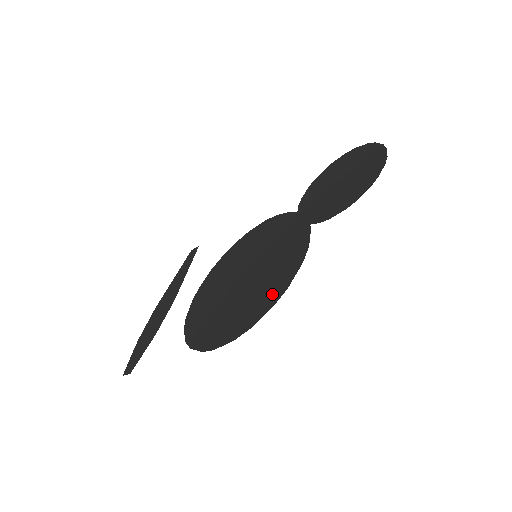
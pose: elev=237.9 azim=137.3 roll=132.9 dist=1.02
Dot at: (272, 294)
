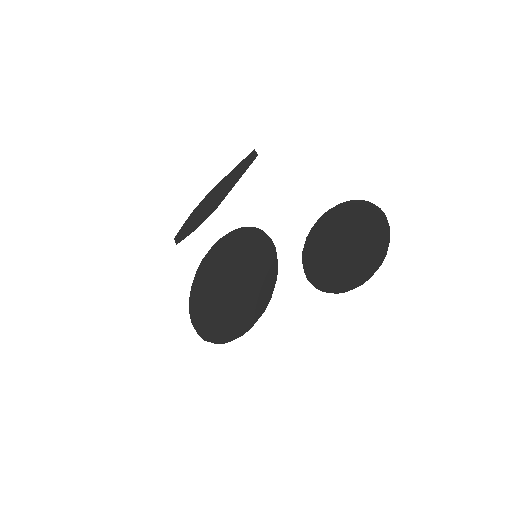
Dot at: (222, 333)
